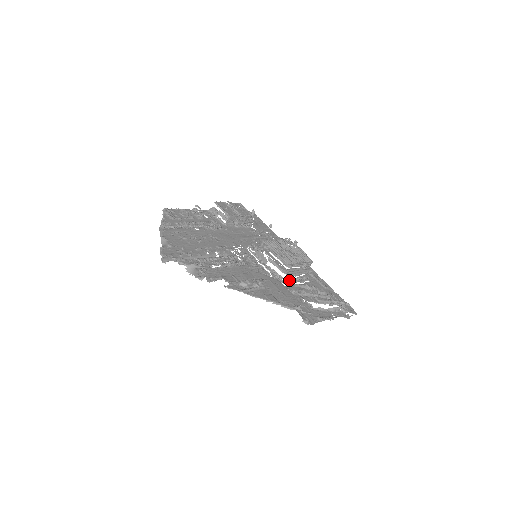
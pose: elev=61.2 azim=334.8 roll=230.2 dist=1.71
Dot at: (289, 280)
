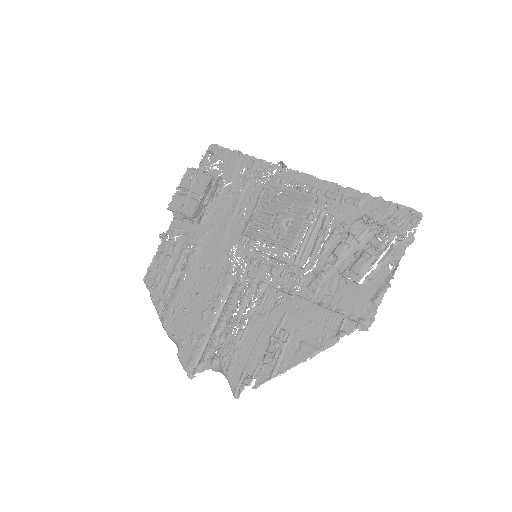
Dot at: (310, 257)
